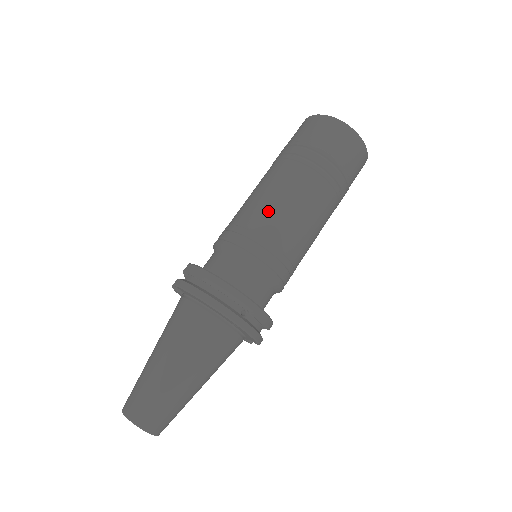
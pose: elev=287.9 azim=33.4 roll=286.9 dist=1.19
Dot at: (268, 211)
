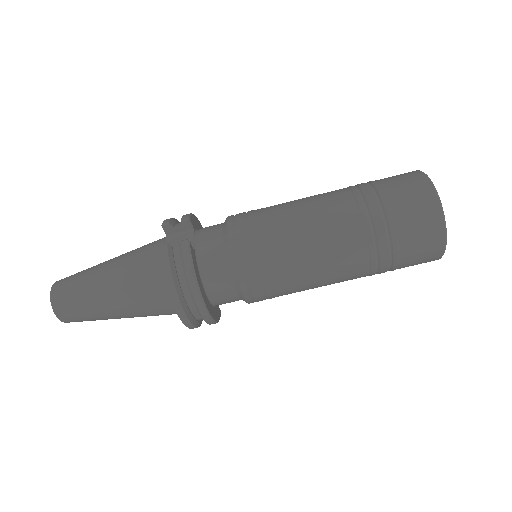
Dot at: (294, 260)
